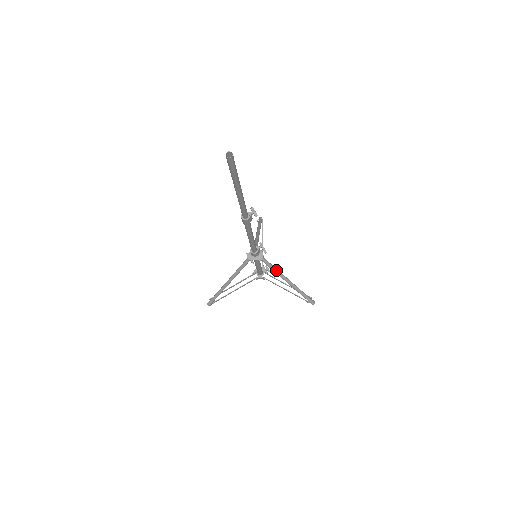
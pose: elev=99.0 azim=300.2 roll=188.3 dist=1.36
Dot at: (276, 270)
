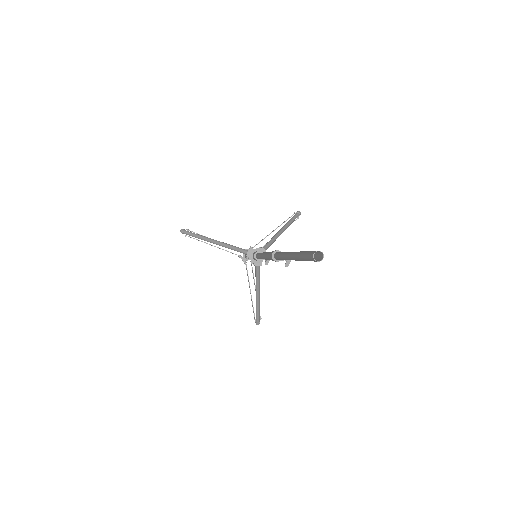
Dot at: (258, 281)
